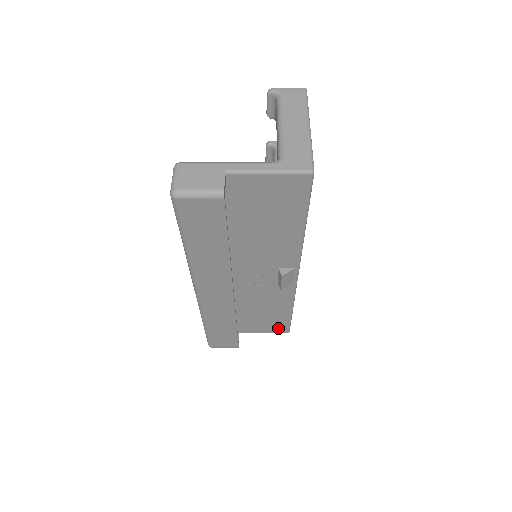
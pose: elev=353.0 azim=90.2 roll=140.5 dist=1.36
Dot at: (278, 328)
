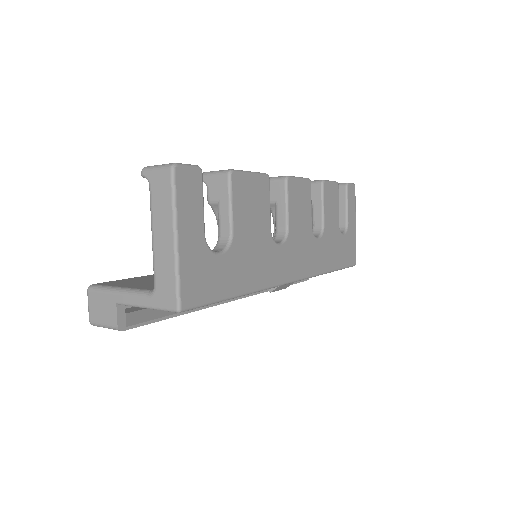
Dot at: occluded
